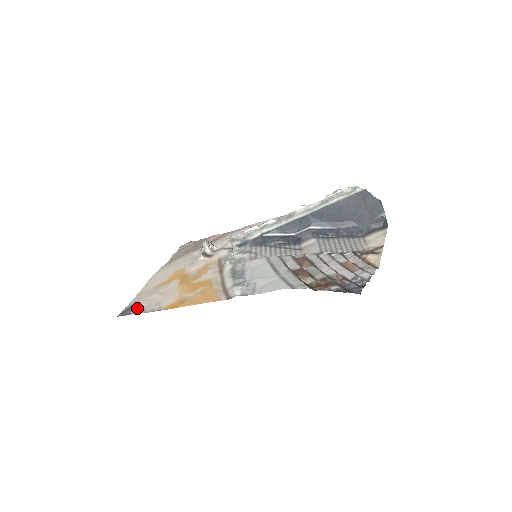
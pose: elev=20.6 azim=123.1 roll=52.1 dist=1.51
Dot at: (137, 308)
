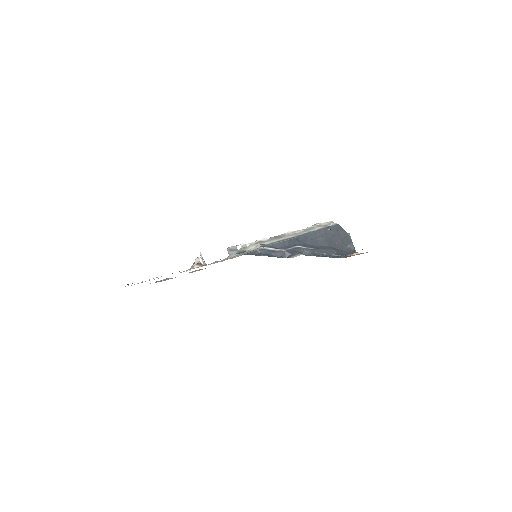
Dot at: occluded
